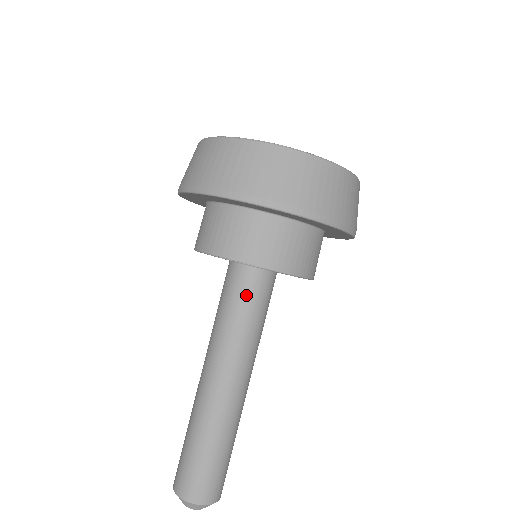
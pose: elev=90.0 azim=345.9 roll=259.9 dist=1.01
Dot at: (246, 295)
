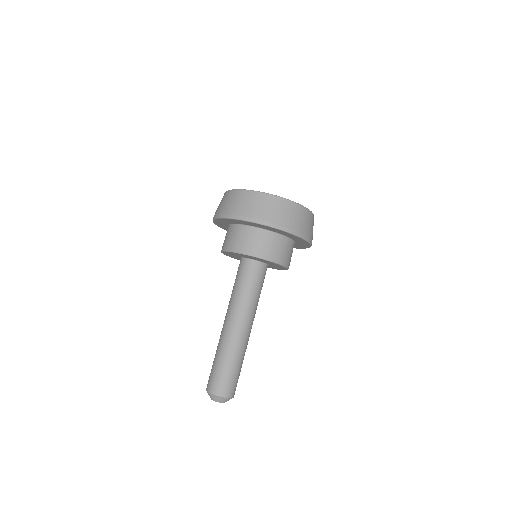
Dot at: (250, 276)
